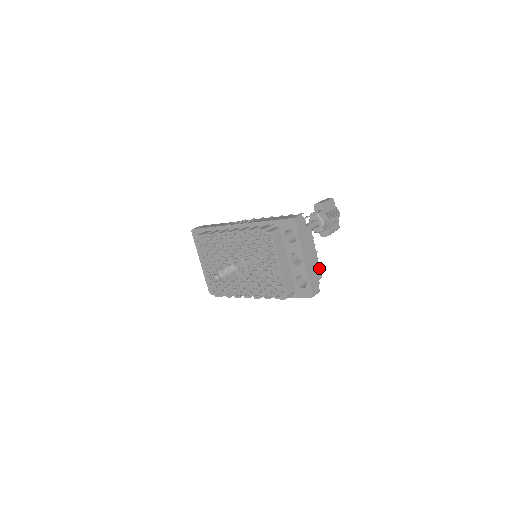
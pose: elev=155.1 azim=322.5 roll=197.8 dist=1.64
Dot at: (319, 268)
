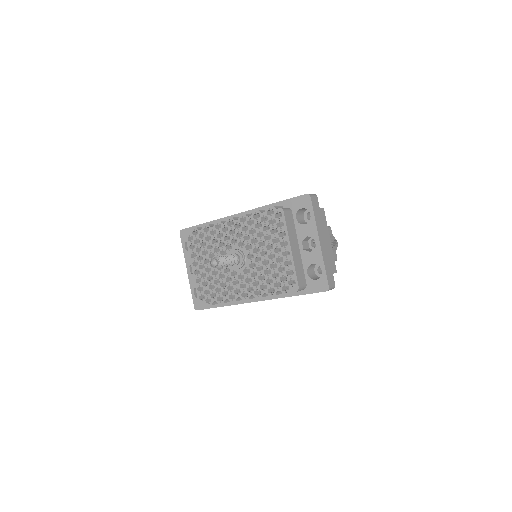
Dot at: (334, 260)
